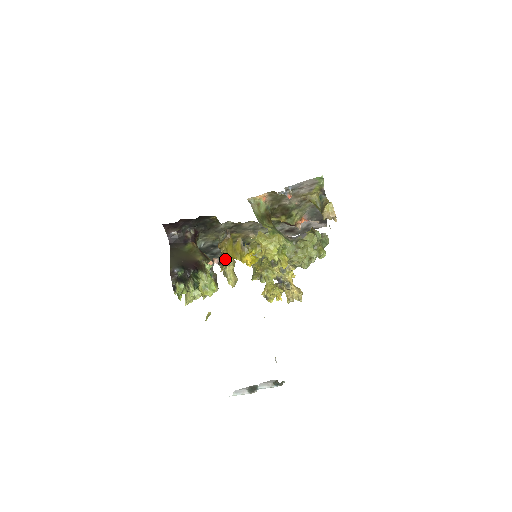
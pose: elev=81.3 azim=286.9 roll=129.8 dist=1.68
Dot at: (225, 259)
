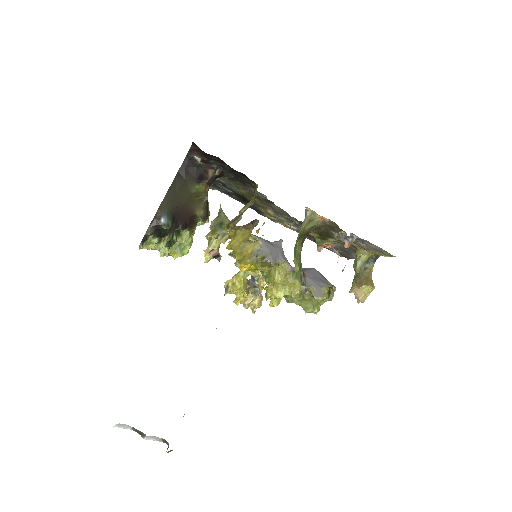
Dot at: (224, 226)
